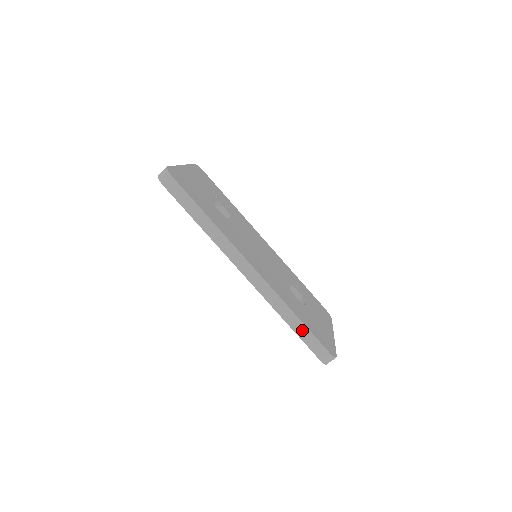
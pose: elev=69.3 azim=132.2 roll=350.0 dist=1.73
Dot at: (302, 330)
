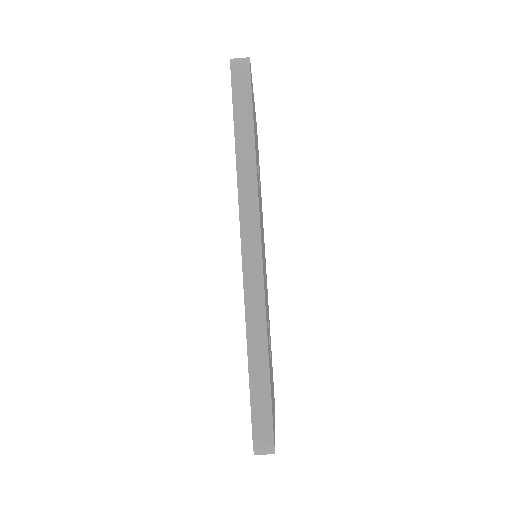
Dot at: (261, 378)
